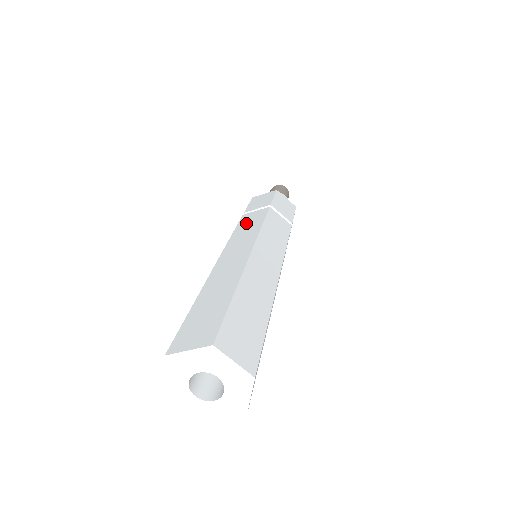
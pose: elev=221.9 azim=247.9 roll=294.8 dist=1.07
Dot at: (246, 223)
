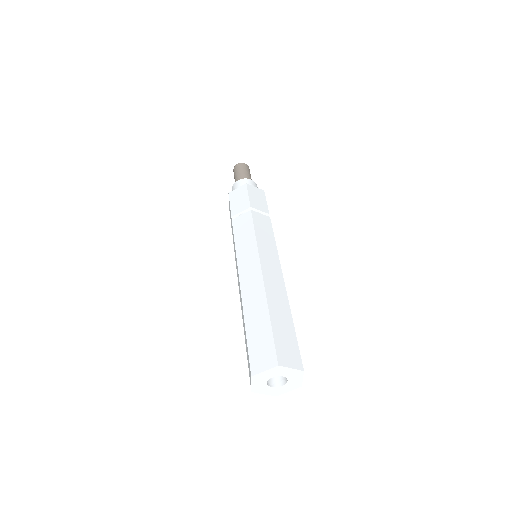
Dot at: (261, 229)
